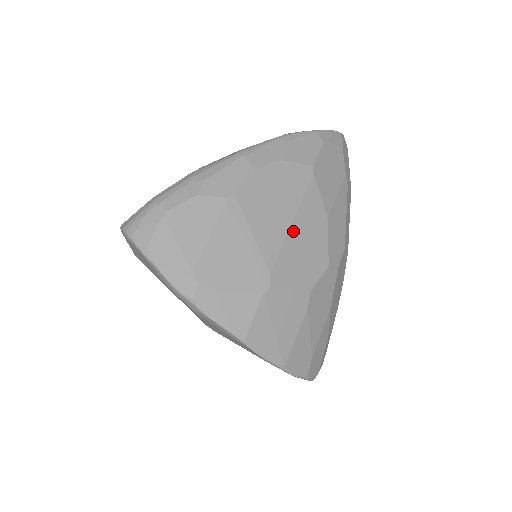
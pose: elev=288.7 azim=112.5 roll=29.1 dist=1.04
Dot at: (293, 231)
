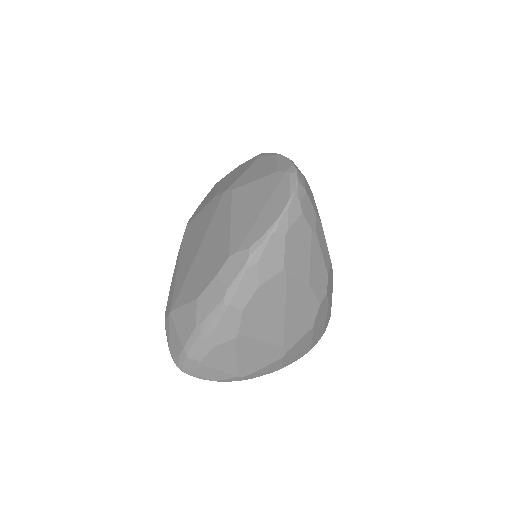
Dot at: (287, 316)
